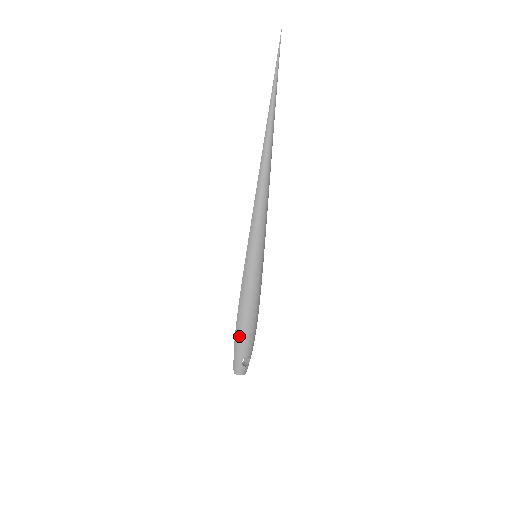
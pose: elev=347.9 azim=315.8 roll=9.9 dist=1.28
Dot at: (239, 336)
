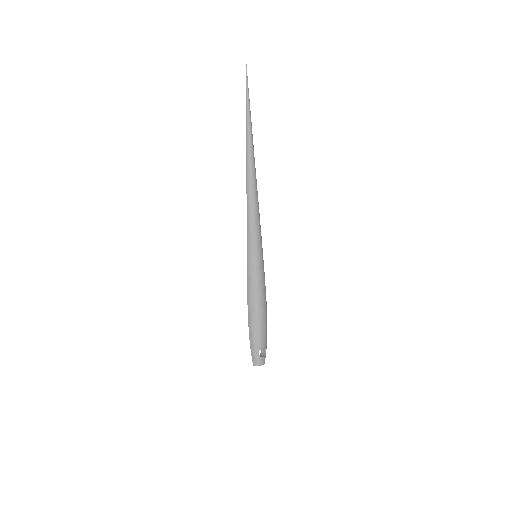
Dot at: (252, 330)
